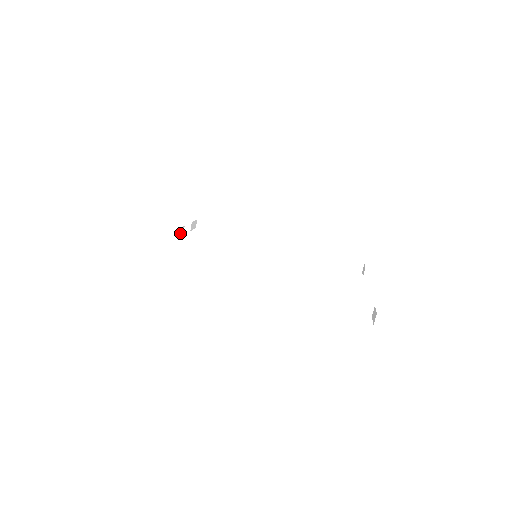
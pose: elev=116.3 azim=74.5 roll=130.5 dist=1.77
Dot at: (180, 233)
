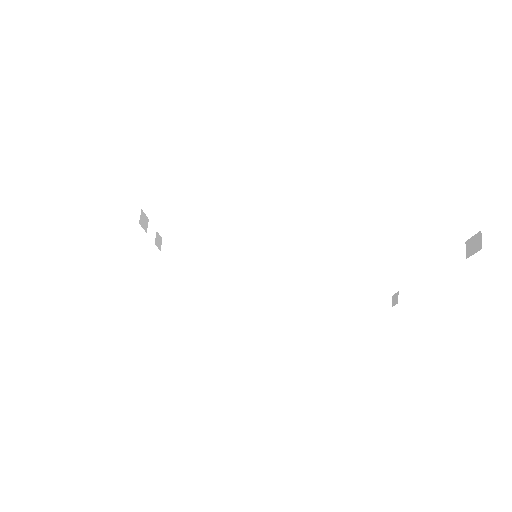
Dot at: (143, 223)
